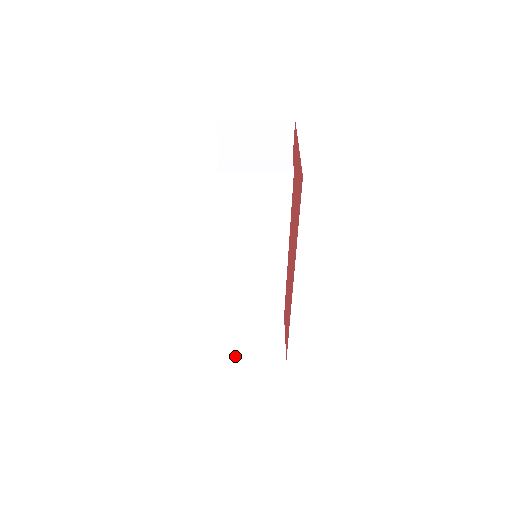
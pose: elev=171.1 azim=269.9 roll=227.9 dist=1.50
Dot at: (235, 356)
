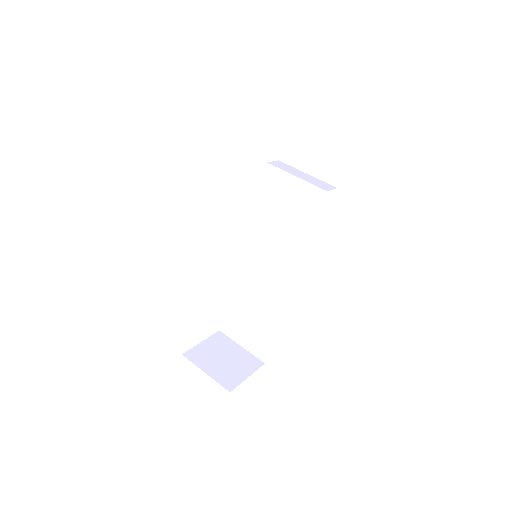
Dot at: (193, 357)
